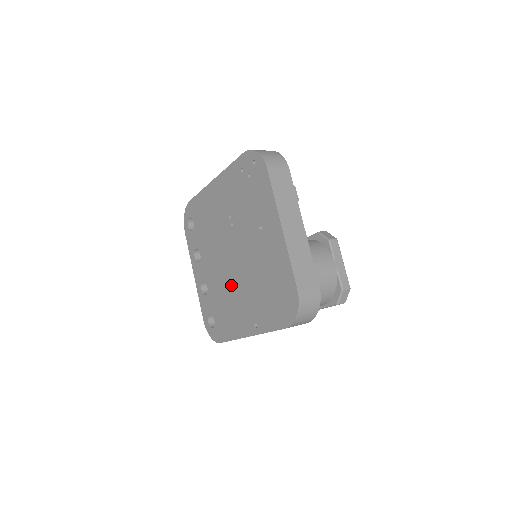
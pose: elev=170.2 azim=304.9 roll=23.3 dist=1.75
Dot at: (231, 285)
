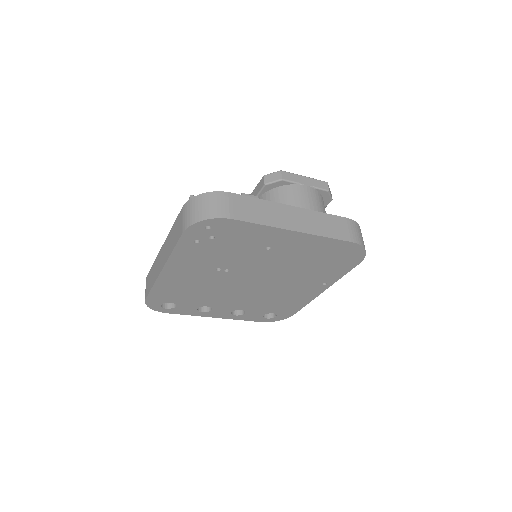
Dot at: (270, 291)
